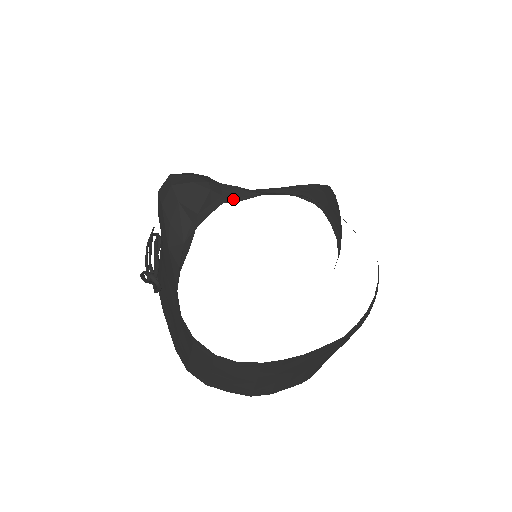
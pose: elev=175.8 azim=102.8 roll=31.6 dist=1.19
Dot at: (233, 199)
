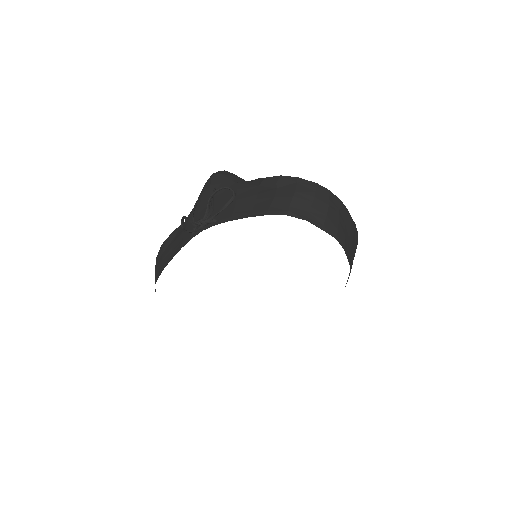
Dot at: occluded
